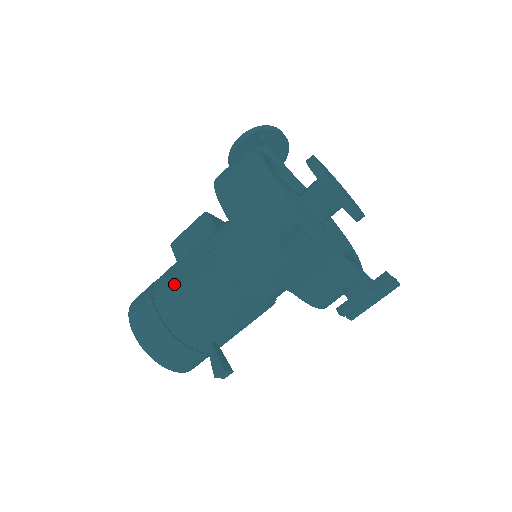
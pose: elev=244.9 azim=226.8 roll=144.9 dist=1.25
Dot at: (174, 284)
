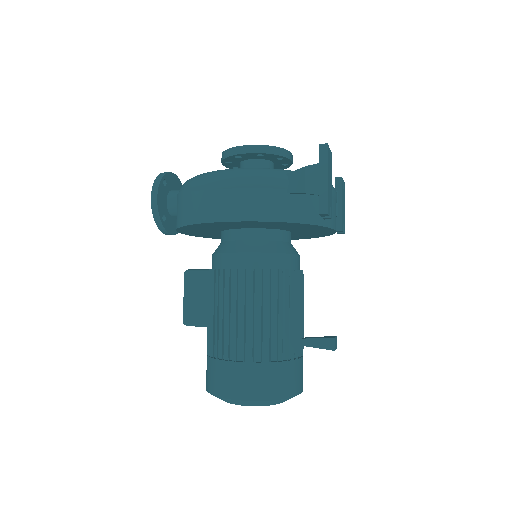
Dot at: (237, 329)
